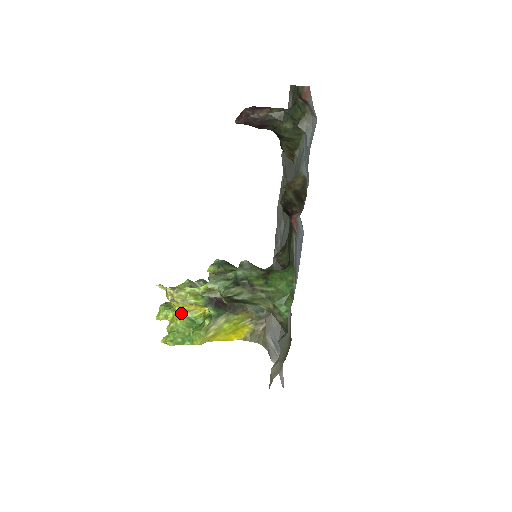
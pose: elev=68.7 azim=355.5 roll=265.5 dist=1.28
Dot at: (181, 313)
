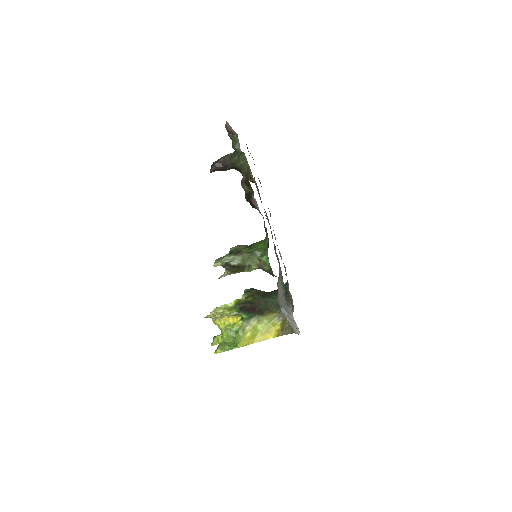
Dot at: (225, 329)
